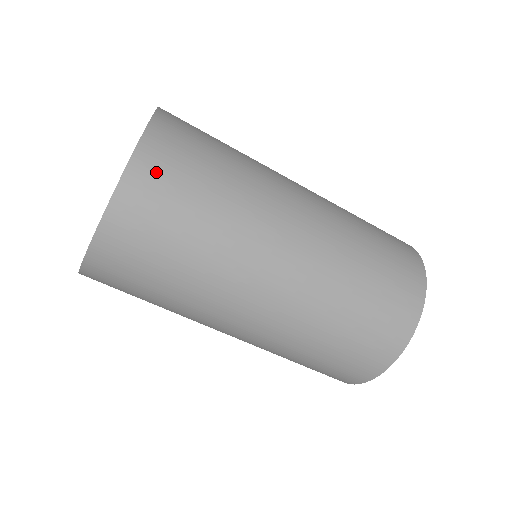
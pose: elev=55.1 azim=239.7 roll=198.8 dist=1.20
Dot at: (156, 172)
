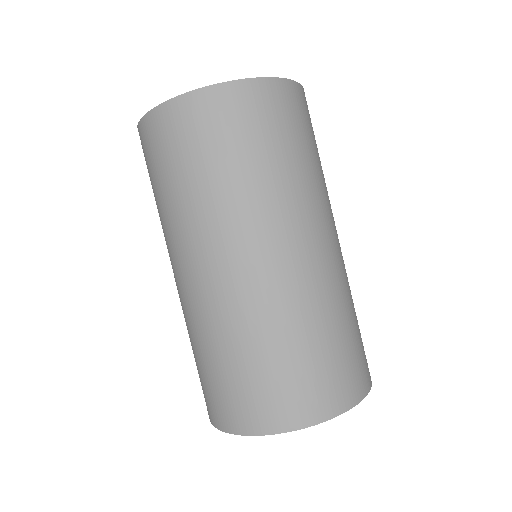
Dot at: occluded
